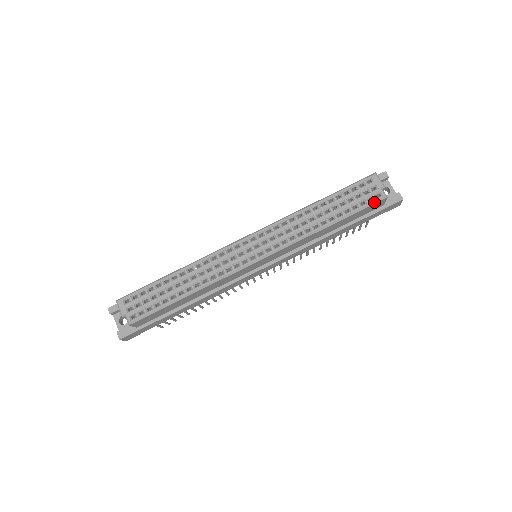
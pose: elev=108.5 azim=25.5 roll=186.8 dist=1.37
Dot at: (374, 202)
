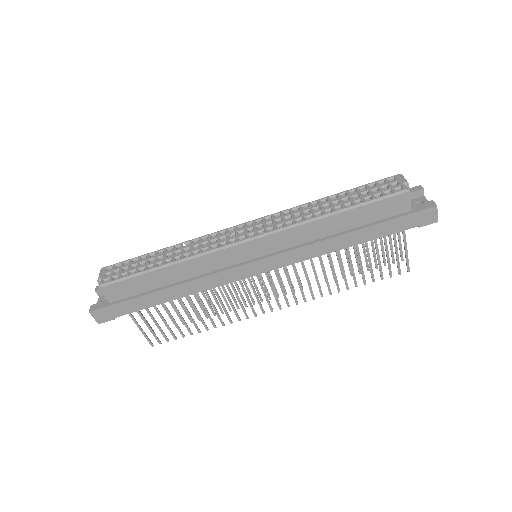
Dot at: (392, 194)
